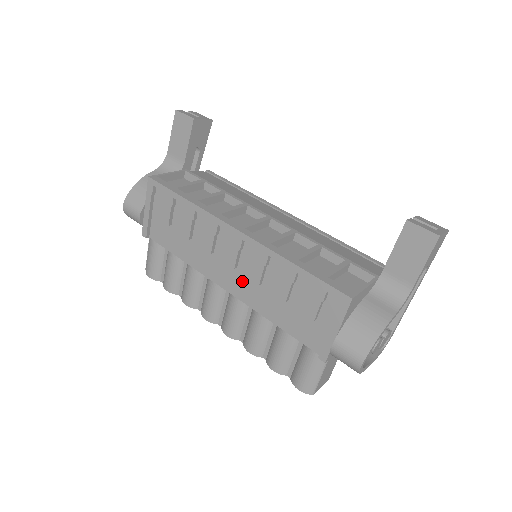
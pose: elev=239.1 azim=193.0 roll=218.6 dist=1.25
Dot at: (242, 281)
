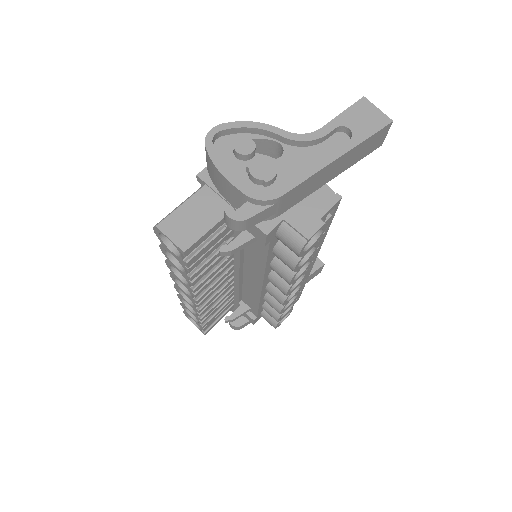
Dot at: occluded
